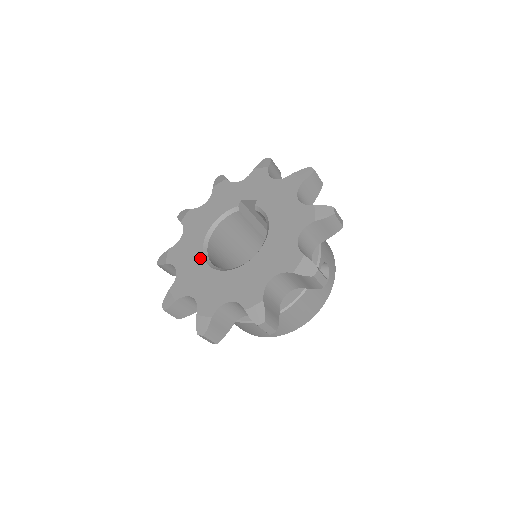
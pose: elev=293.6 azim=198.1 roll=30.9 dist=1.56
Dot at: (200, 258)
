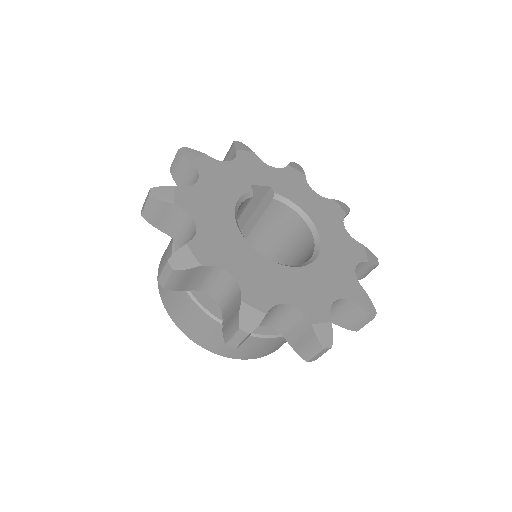
Dot at: (255, 254)
